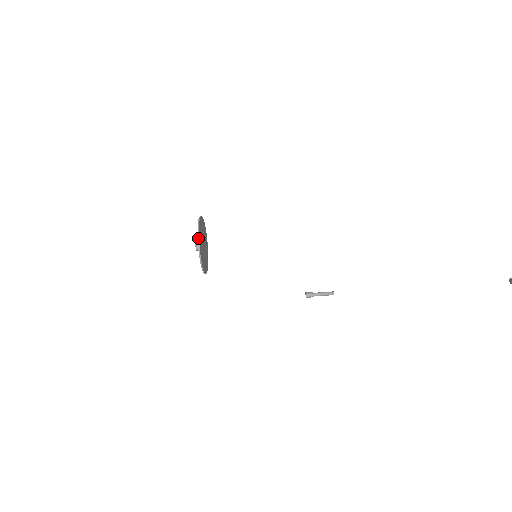
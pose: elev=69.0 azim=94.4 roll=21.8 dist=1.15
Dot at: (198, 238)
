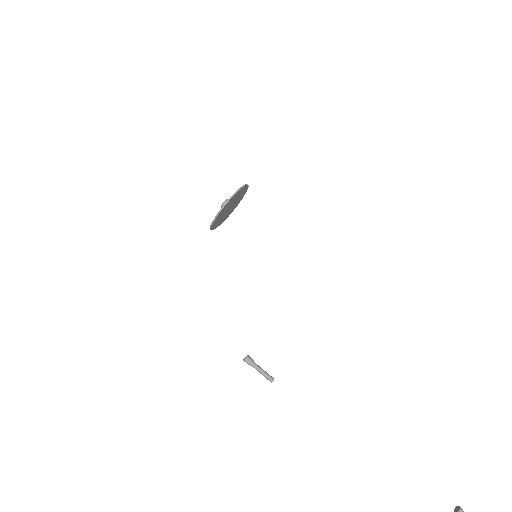
Dot at: (247, 184)
